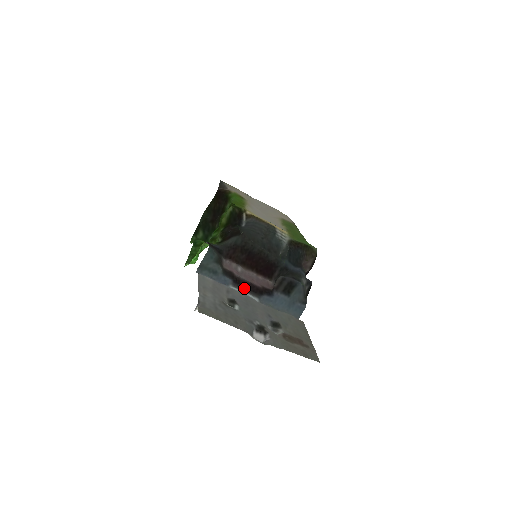
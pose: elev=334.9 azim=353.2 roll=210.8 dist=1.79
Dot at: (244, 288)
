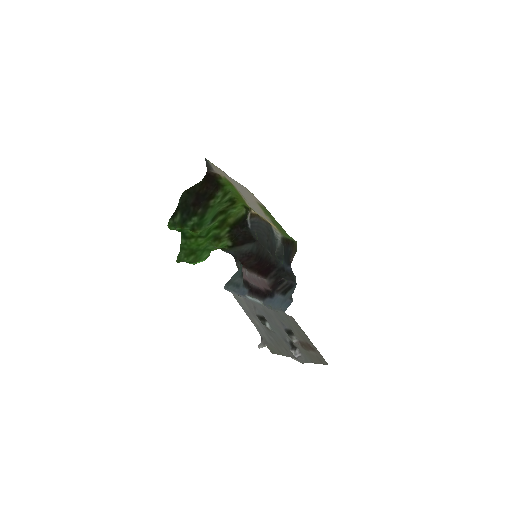
Dot at: (255, 295)
